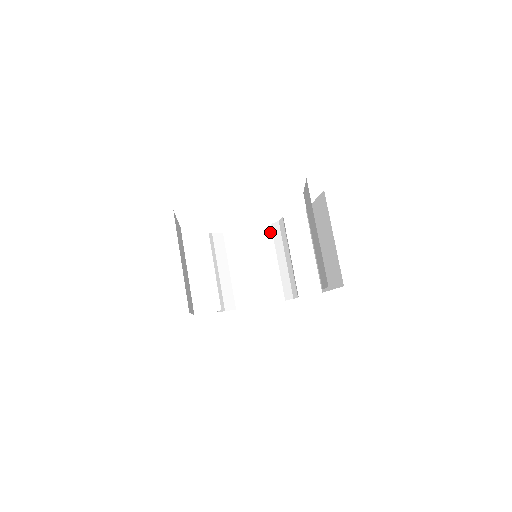
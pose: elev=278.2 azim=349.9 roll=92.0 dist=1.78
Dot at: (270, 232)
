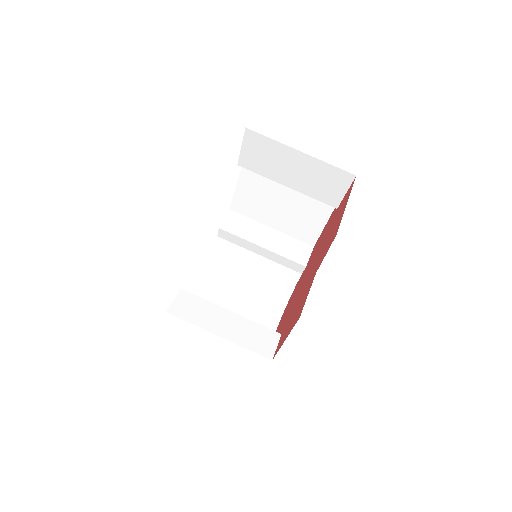
Dot at: (216, 266)
